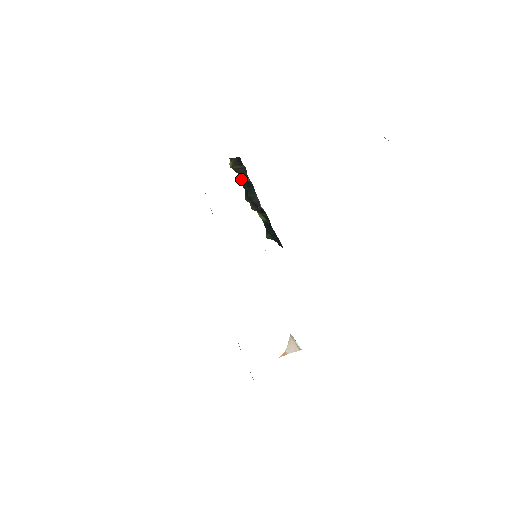
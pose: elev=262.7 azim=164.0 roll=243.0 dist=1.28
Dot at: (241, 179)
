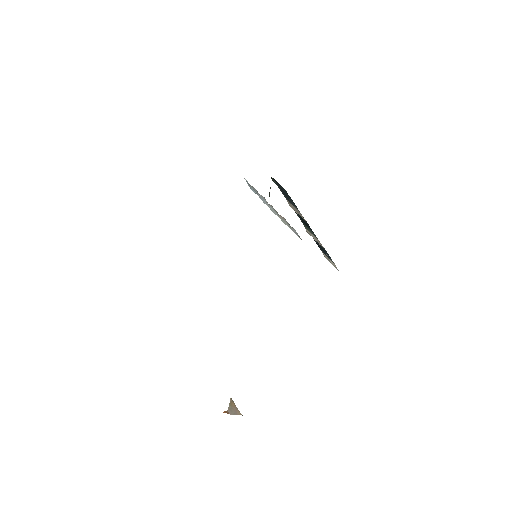
Dot at: occluded
